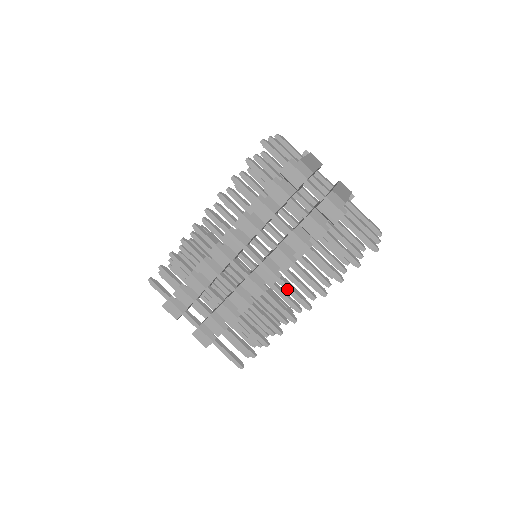
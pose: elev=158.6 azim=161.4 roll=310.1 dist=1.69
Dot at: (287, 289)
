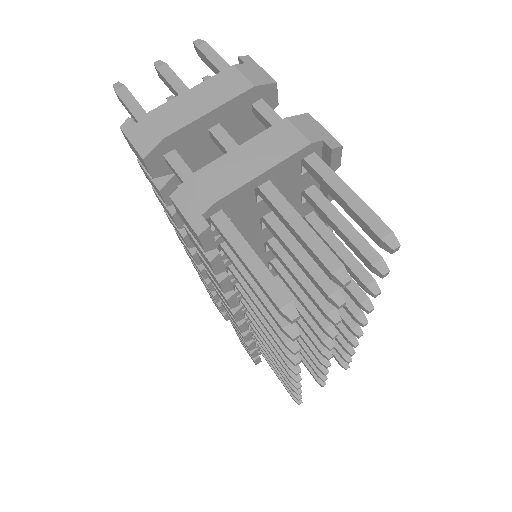
Dot at: (261, 330)
